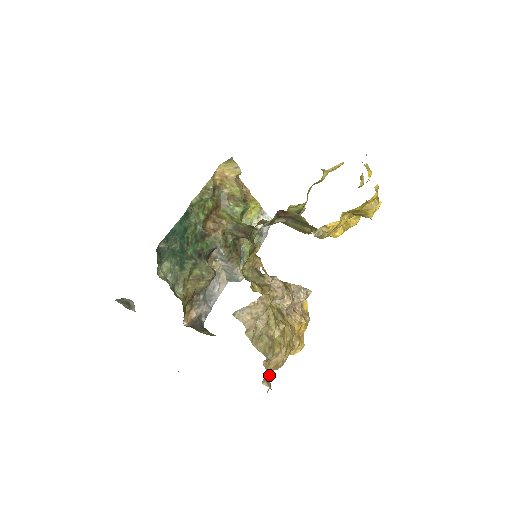
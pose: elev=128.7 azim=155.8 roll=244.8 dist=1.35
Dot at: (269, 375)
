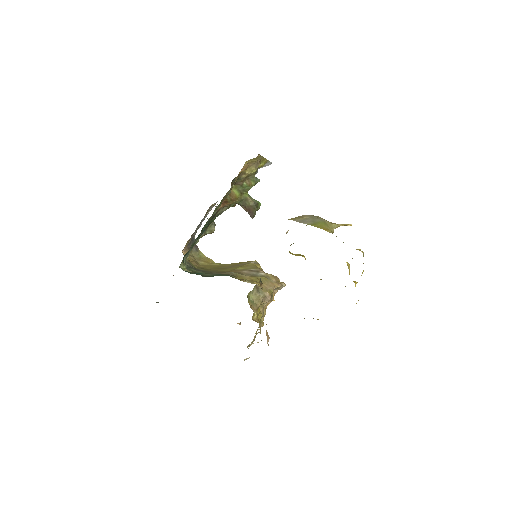
Dot at: occluded
